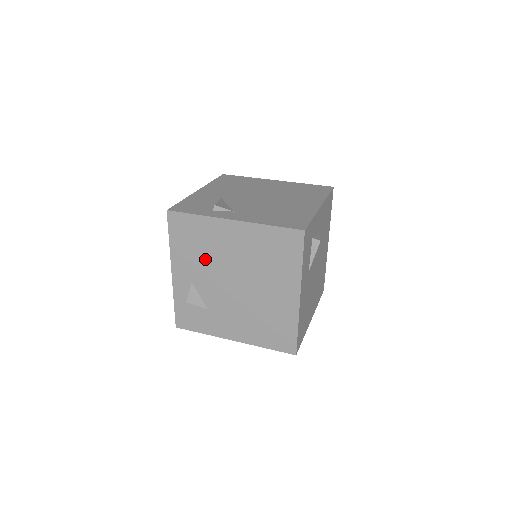
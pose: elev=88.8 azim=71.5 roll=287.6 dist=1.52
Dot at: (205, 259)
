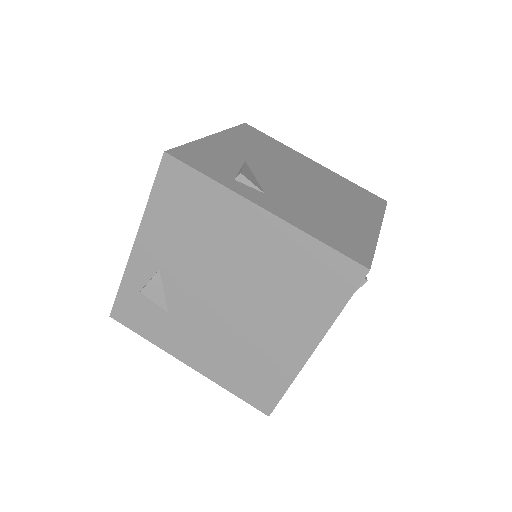
Dot at: (195, 246)
